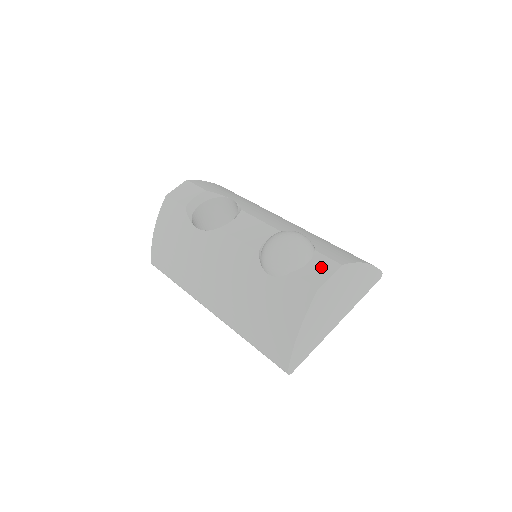
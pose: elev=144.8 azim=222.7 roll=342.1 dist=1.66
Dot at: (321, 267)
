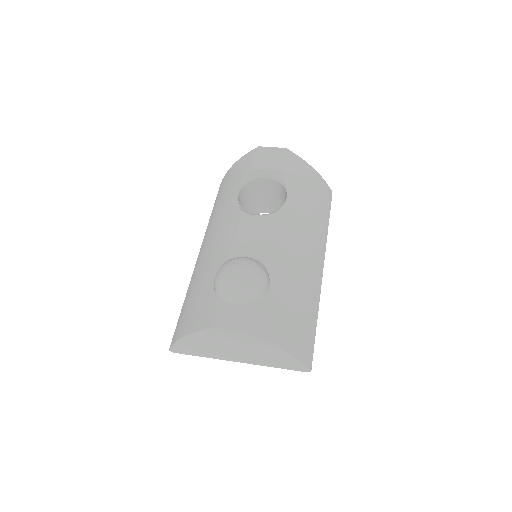
Dot at: (236, 317)
